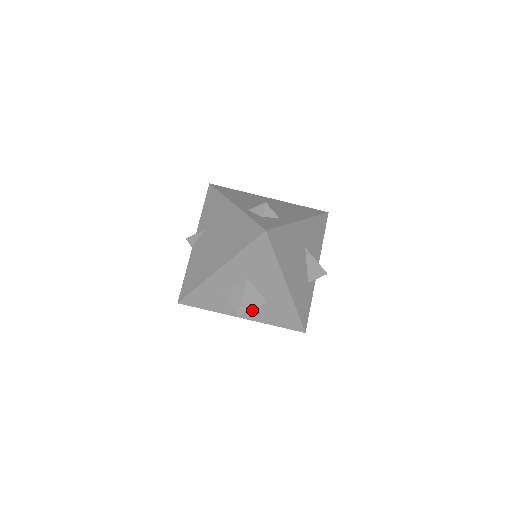
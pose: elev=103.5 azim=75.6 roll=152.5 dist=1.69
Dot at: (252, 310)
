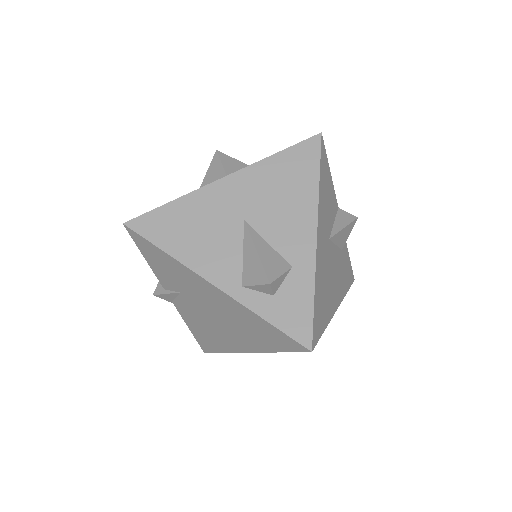
Dot at: occluded
